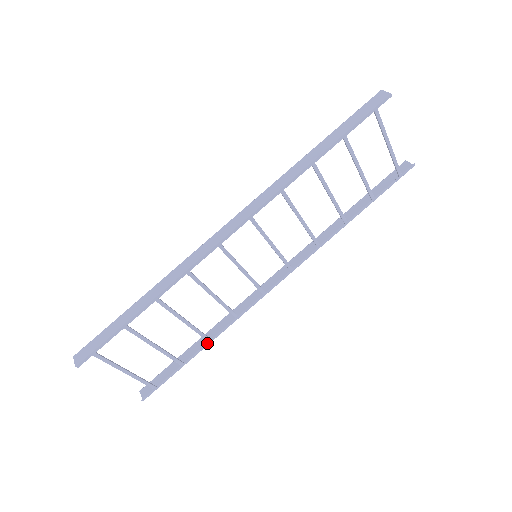
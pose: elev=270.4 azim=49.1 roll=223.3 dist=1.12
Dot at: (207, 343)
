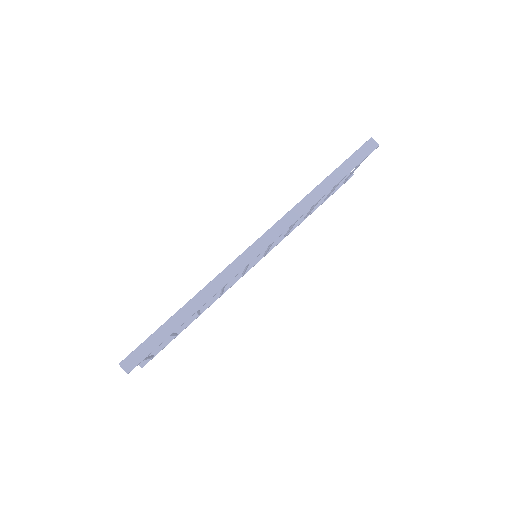
Dot at: occluded
